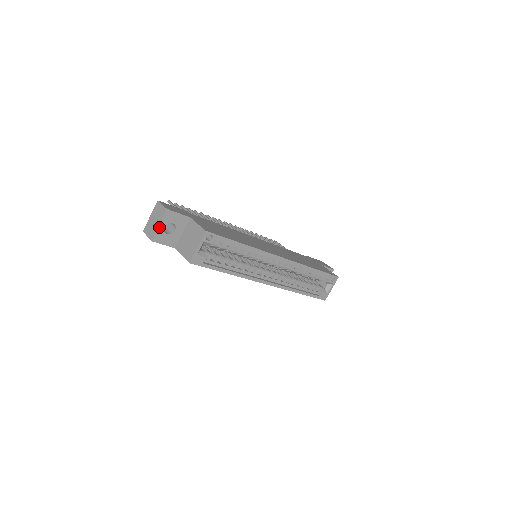
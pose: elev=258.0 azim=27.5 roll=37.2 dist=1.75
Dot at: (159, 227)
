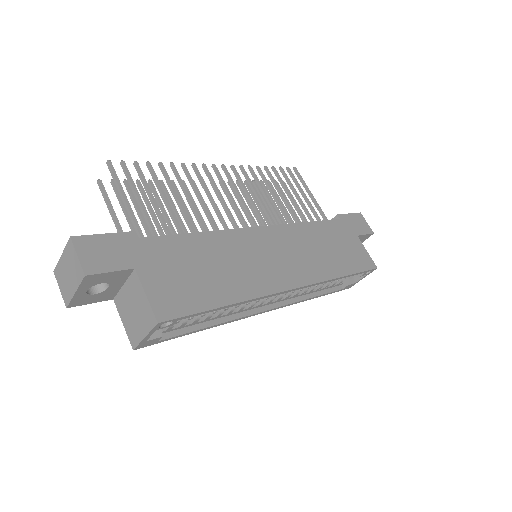
Dot at: (76, 294)
